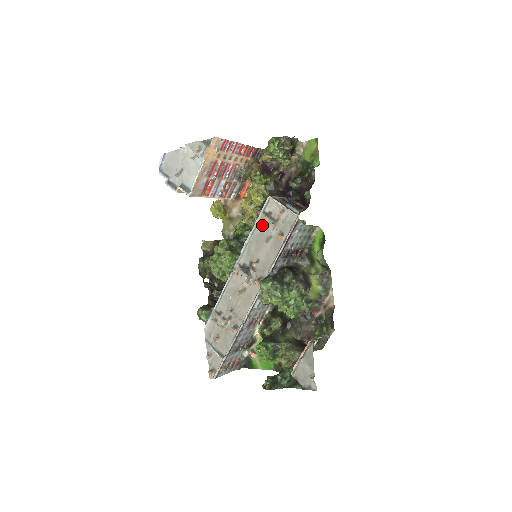
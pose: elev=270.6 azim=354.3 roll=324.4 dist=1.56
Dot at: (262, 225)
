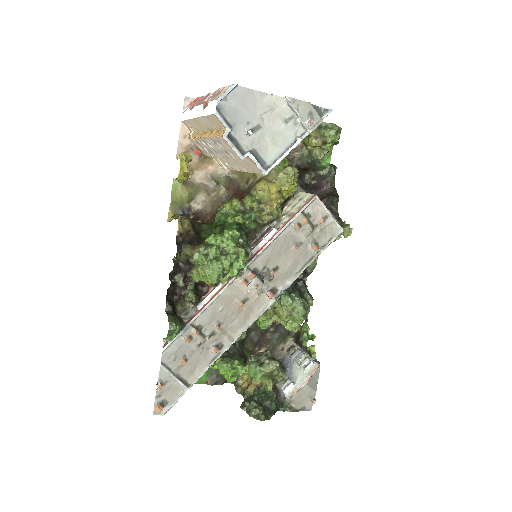
Dot at: (299, 228)
